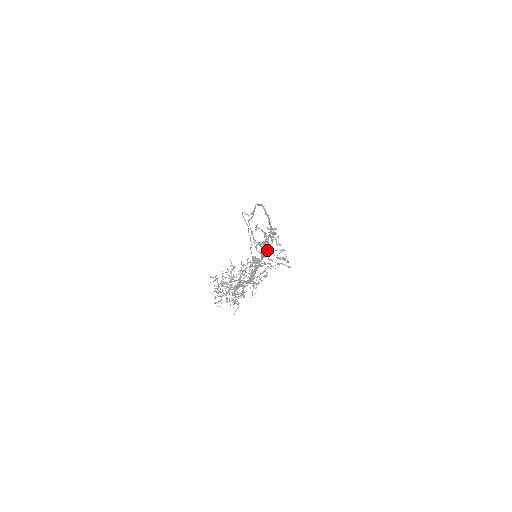
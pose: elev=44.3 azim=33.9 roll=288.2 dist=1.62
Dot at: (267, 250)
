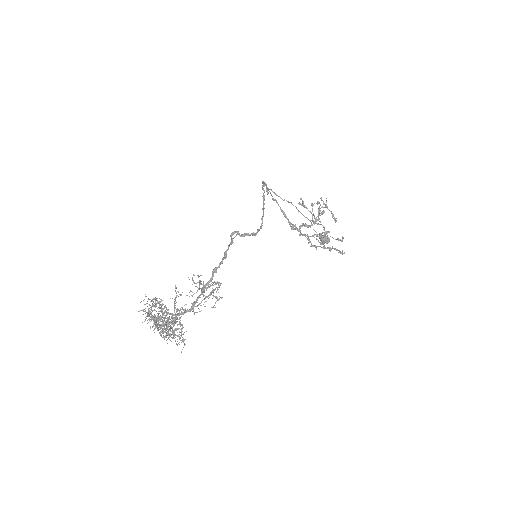
Dot at: (221, 262)
